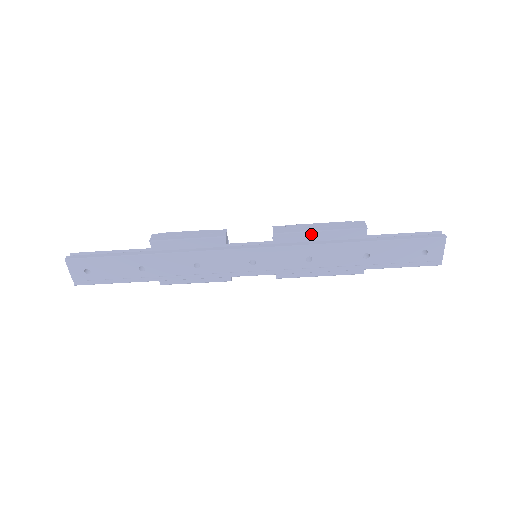
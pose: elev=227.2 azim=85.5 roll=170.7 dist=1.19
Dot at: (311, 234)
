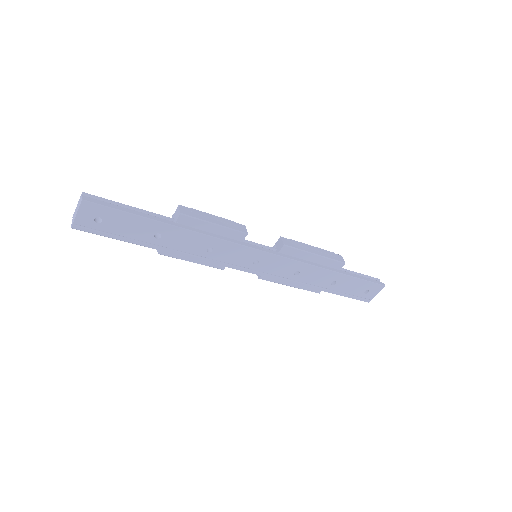
Dot at: (309, 254)
